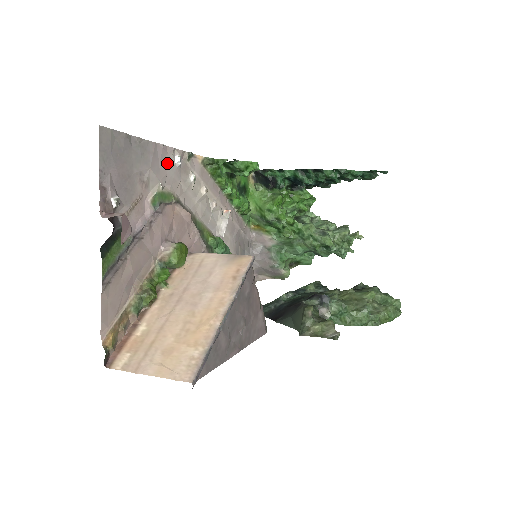
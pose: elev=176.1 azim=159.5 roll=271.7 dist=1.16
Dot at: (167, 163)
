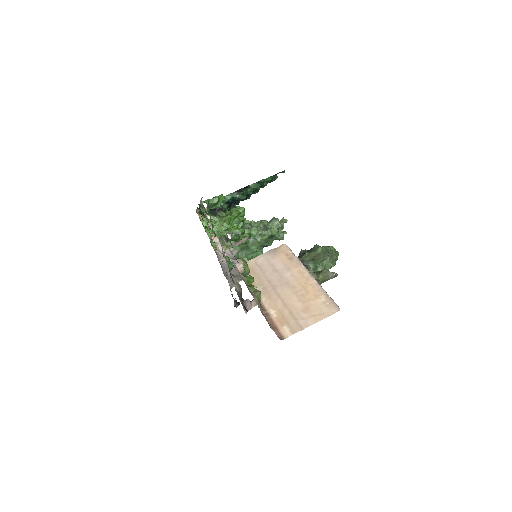
Dot at: occluded
